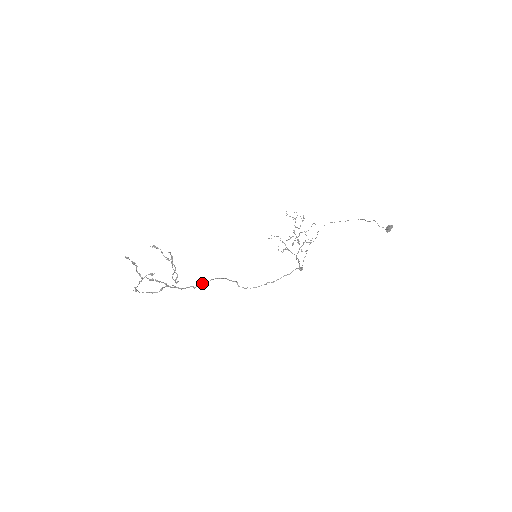
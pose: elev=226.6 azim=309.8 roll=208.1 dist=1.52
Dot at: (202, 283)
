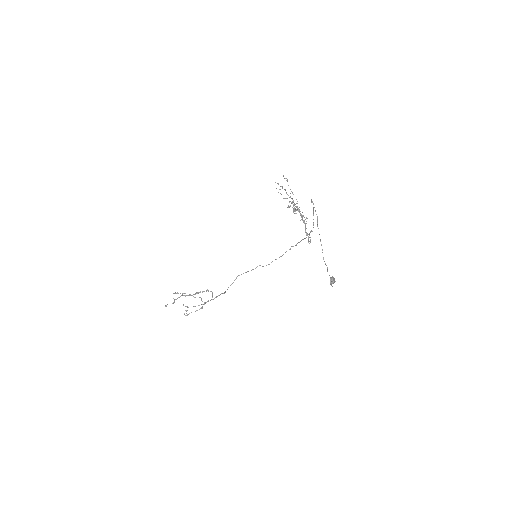
Dot at: (228, 287)
